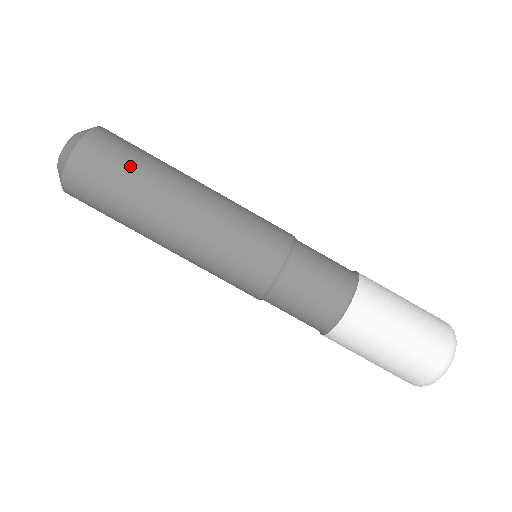
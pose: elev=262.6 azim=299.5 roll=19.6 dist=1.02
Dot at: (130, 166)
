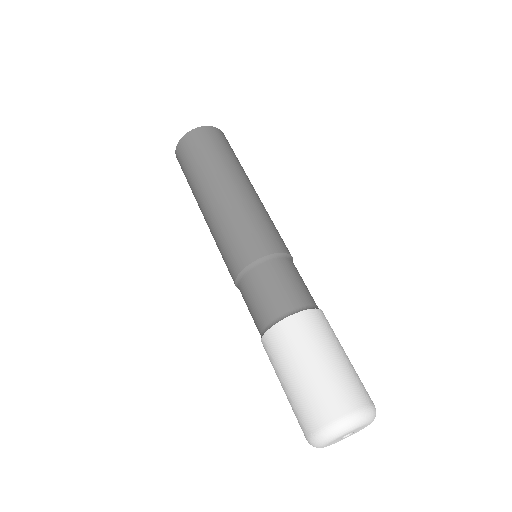
Dot at: (209, 153)
